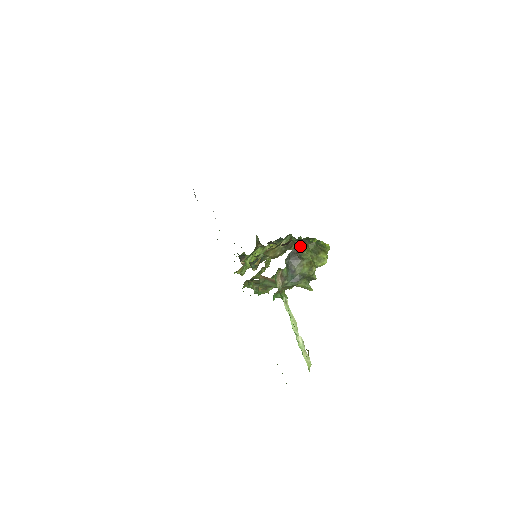
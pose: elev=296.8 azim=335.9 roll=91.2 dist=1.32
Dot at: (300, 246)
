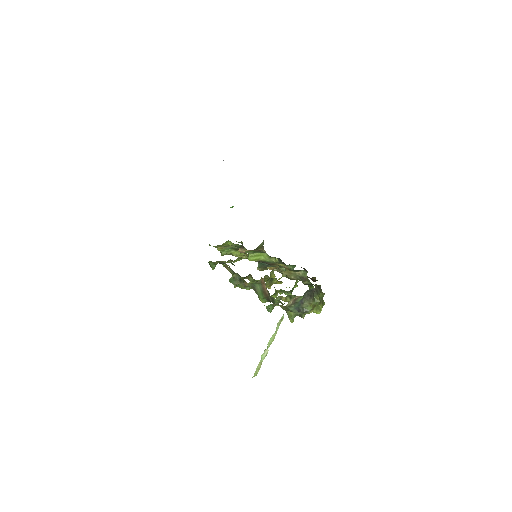
Dot at: (317, 289)
